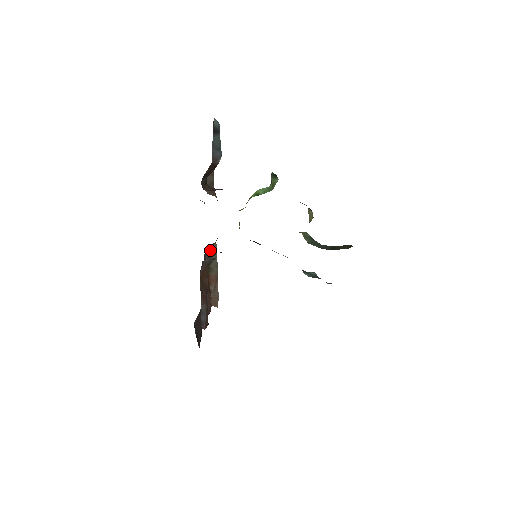
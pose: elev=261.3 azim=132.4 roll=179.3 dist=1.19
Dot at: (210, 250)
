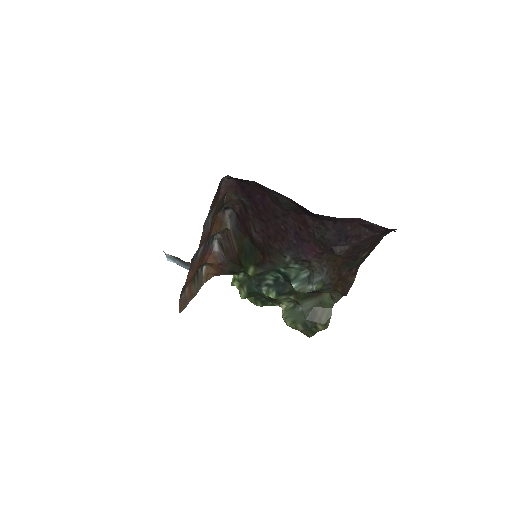
Dot at: (201, 275)
